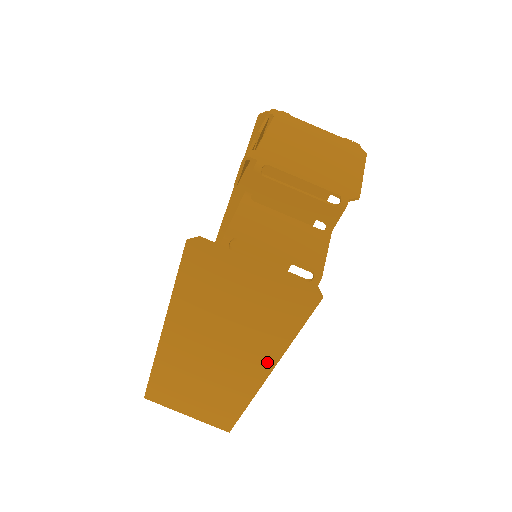
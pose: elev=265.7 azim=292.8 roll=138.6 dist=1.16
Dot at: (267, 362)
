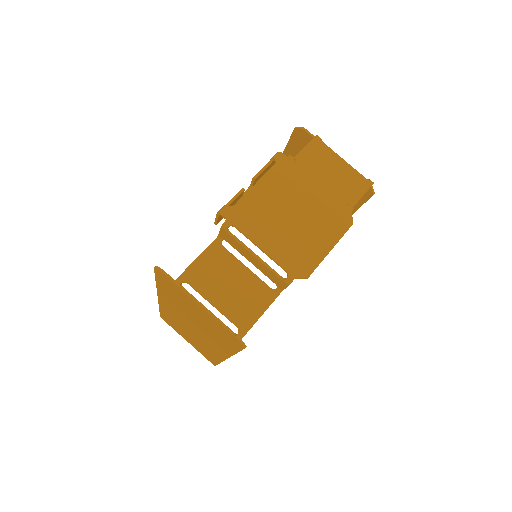
Dot at: (224, 352)
